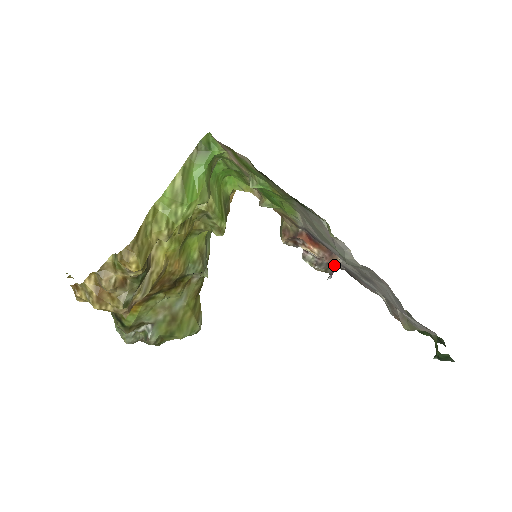
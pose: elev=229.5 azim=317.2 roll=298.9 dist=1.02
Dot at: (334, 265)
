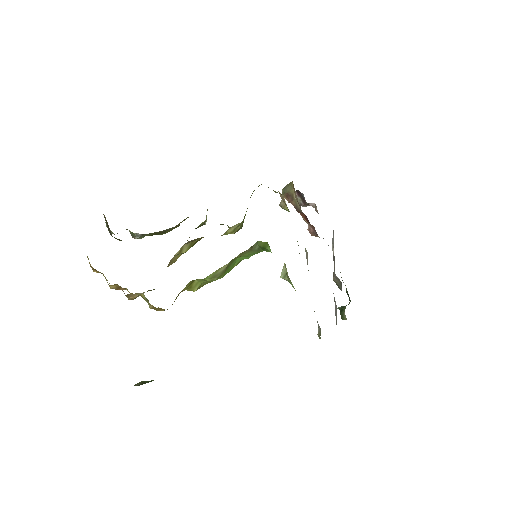
Dot at: (314, 204)
